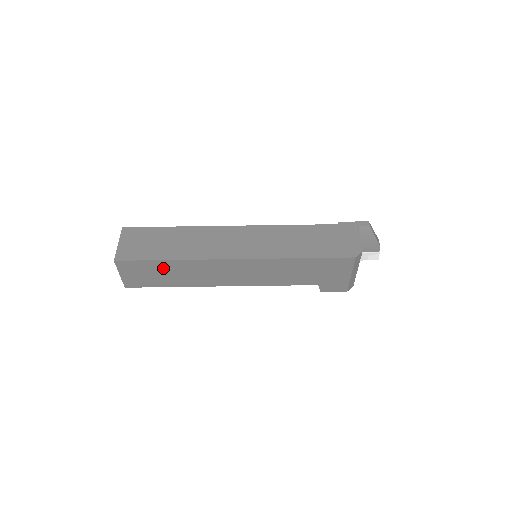
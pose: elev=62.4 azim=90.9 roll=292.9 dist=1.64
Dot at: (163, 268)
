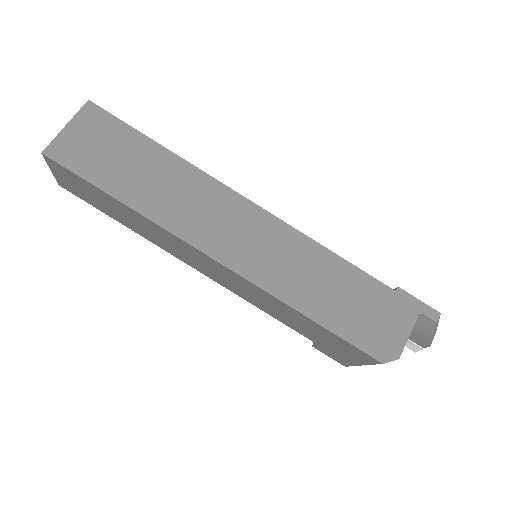
Dot at: (112, 203)
